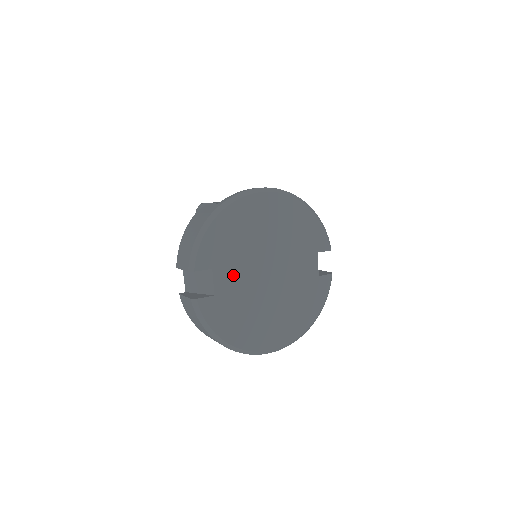
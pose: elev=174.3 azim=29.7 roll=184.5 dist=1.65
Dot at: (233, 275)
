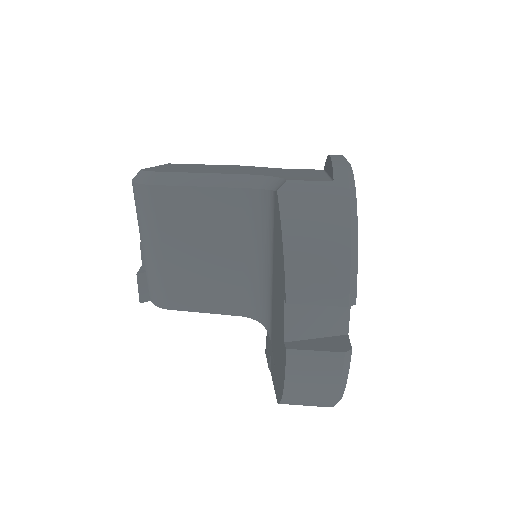
Dot at: occluded
